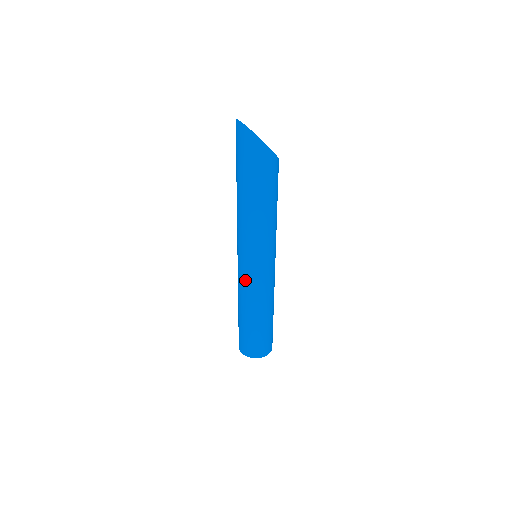
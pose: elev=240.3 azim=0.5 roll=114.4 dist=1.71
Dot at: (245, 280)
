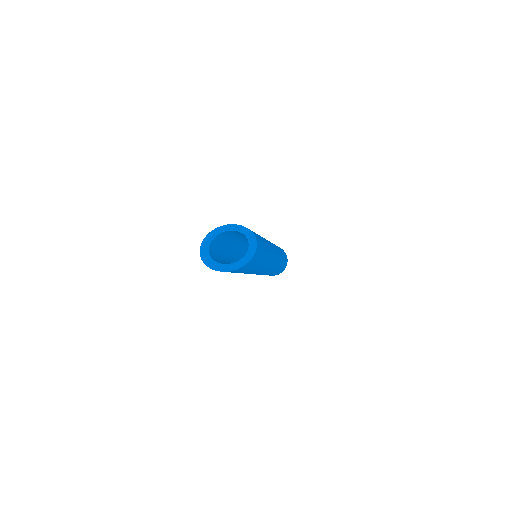
Dot at: occluded
